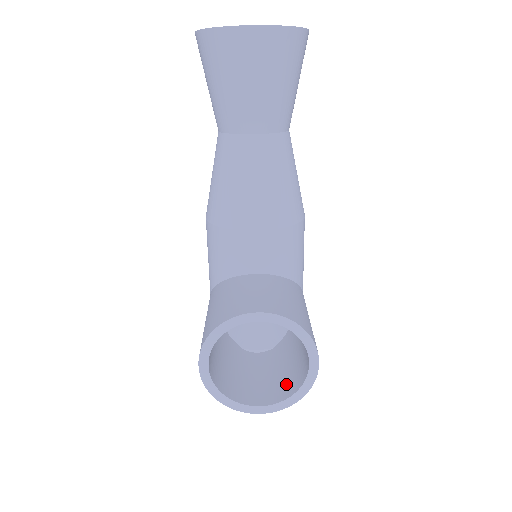
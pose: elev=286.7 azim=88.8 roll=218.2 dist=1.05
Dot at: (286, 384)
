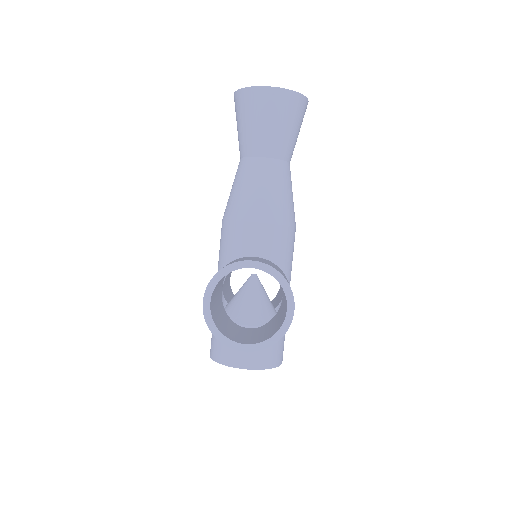
Dot at: (268, 335)
